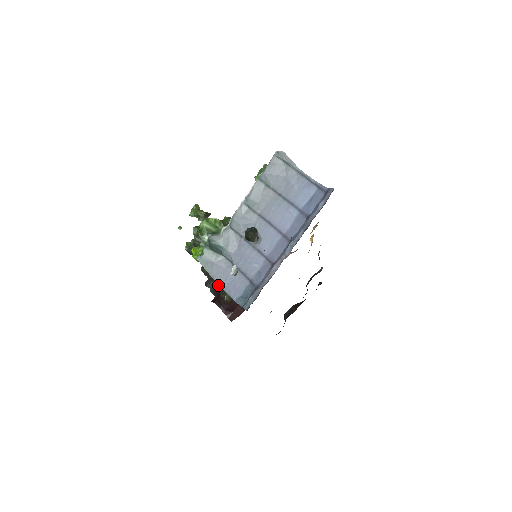
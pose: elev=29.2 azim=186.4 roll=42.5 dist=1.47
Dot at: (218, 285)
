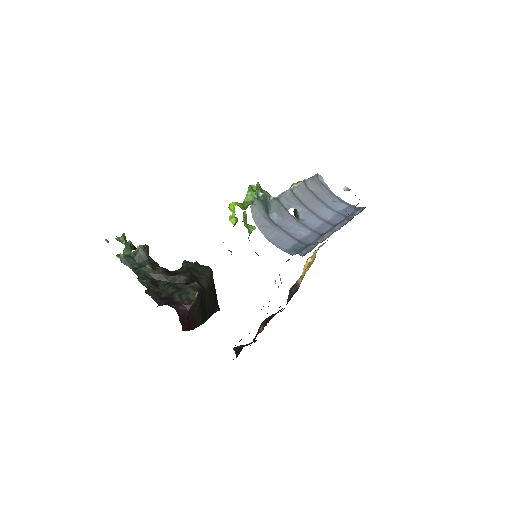
Dot at: (162, 297)
